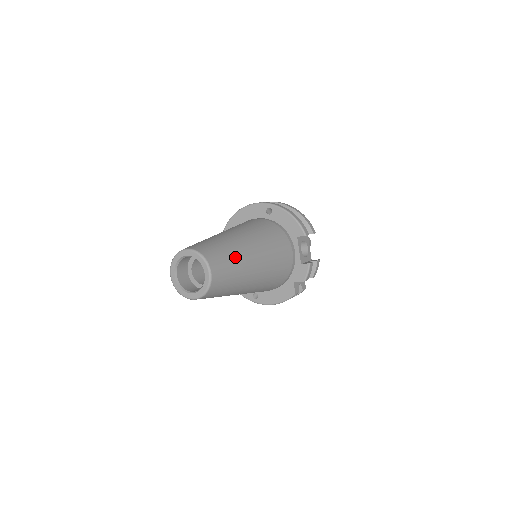
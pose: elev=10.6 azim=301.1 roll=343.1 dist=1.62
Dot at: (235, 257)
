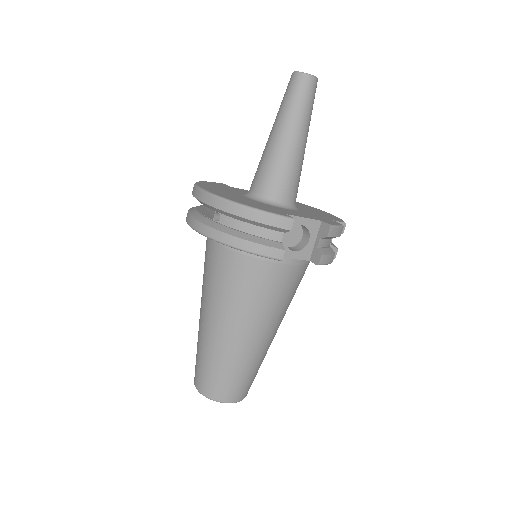
Dot at: (235, 367)
